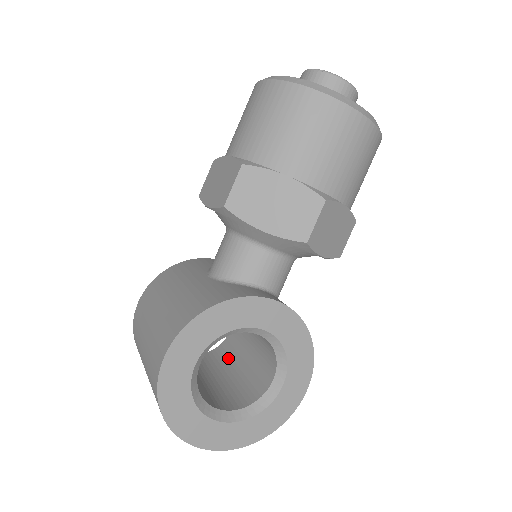
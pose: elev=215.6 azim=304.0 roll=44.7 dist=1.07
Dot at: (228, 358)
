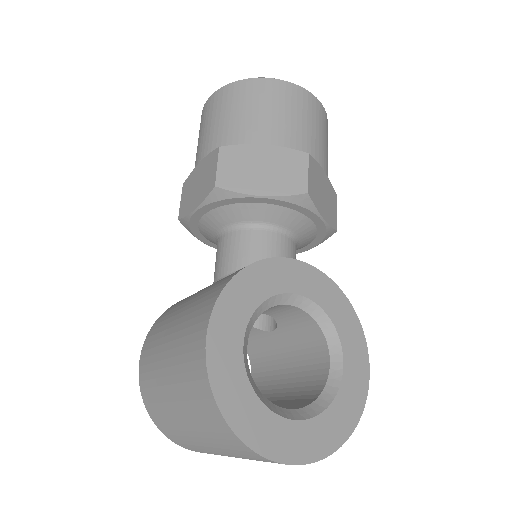
Dot at: (263, 392)
